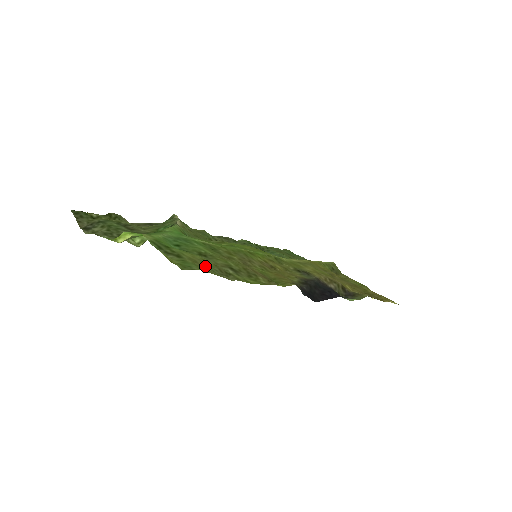
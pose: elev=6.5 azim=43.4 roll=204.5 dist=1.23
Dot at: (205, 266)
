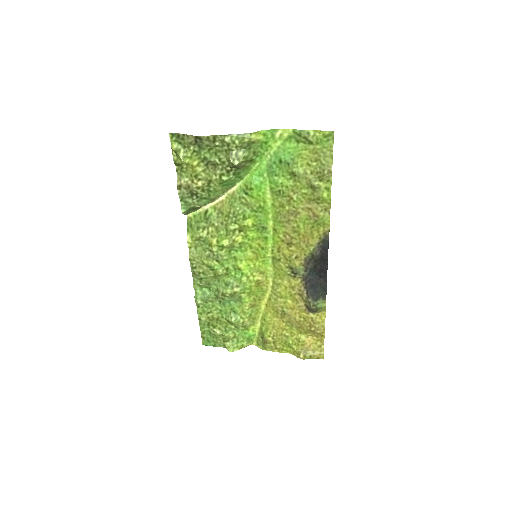
Dot at: (319, 159)
